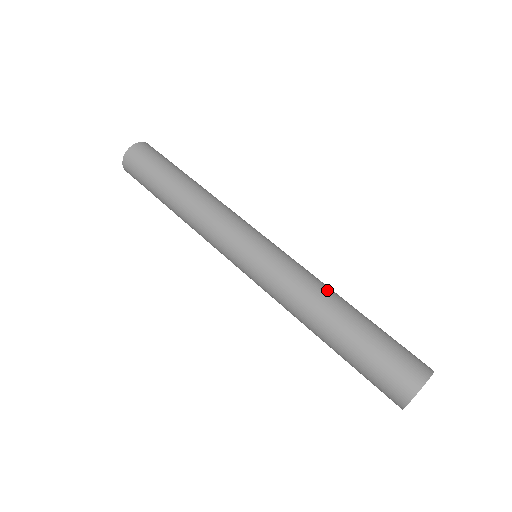
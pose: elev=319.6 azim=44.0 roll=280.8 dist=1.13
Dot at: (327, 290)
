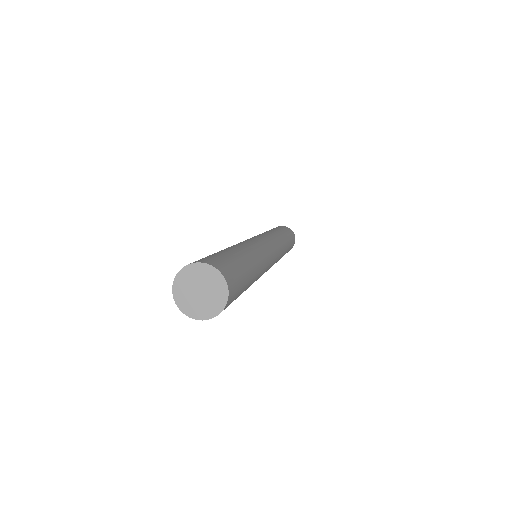
Dot at: (246, 247)
